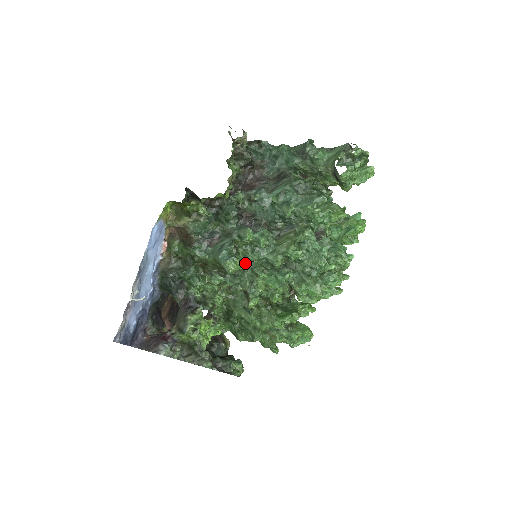
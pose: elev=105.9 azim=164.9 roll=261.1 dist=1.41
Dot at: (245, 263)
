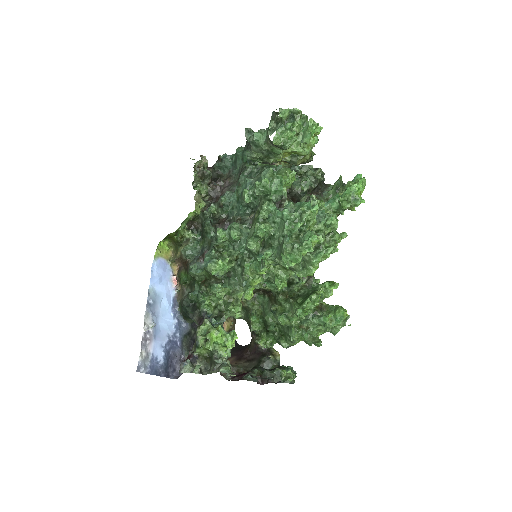
Dot at: (226, 260)
